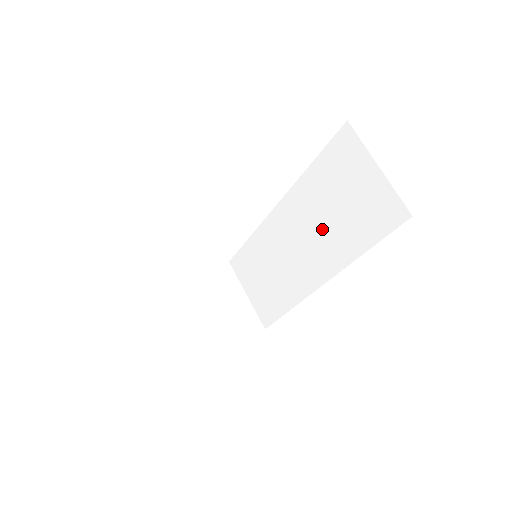
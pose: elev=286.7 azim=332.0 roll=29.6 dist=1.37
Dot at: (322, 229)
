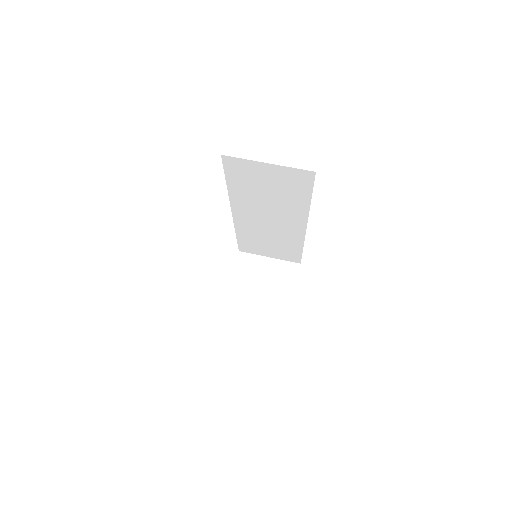
Dot at: (273, 206)
